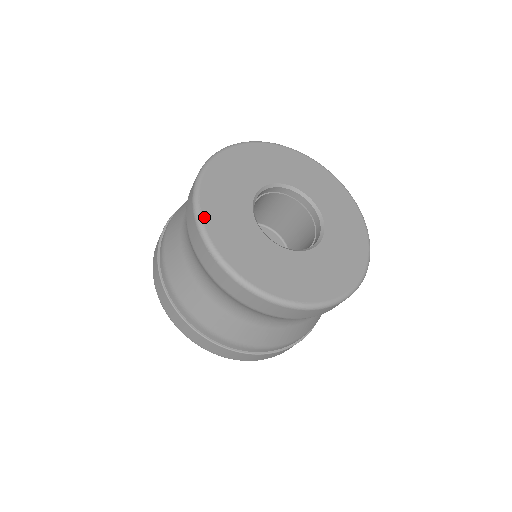
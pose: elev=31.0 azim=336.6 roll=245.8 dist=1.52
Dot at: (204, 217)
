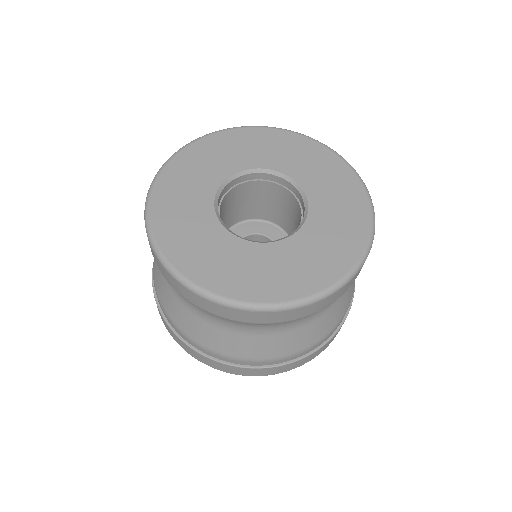
Dot at: (211, 289)
